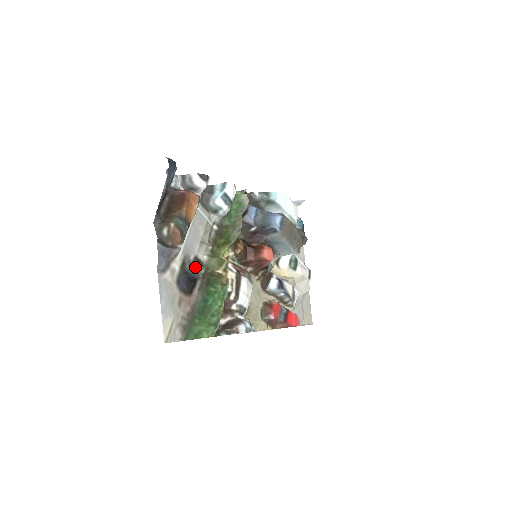
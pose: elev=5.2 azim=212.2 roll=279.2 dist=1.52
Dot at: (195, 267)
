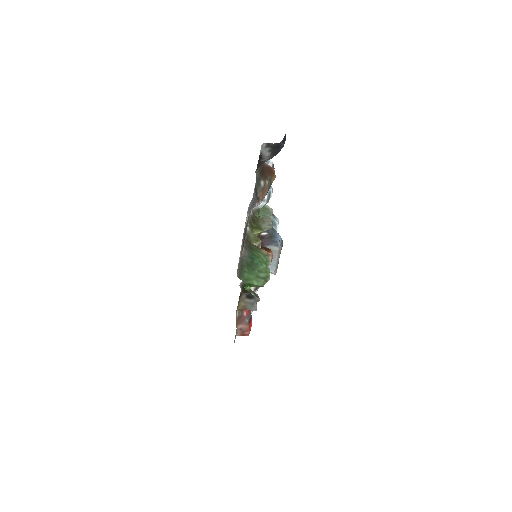
Dot at: occluded
